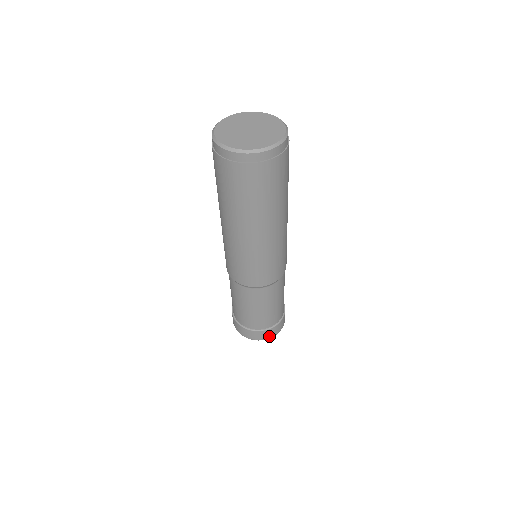
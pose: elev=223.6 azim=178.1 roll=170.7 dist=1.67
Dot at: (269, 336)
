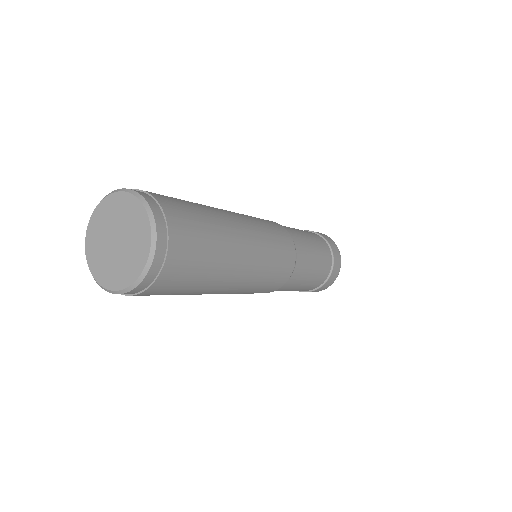
Dot at: occluded
